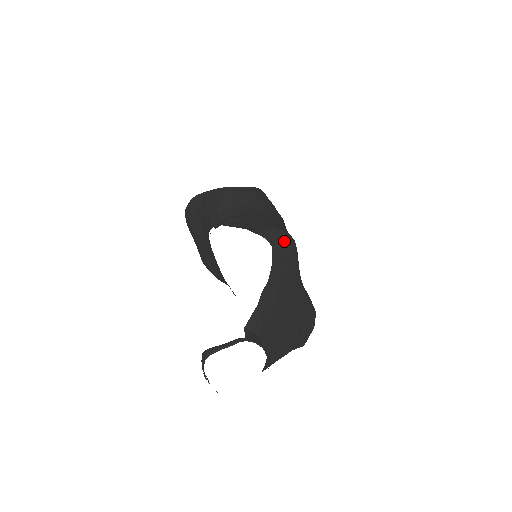
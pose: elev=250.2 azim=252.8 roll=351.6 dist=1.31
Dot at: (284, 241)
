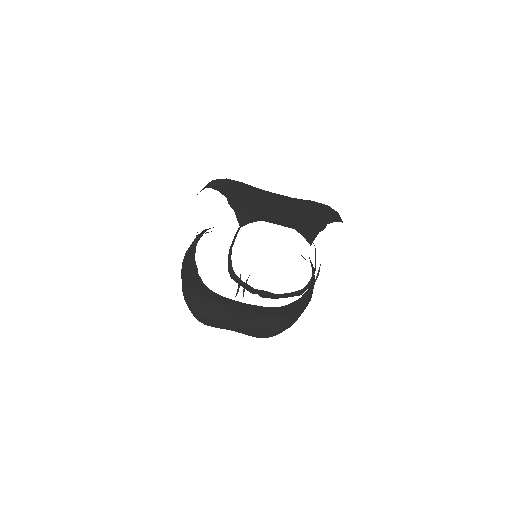
Dot at: (216, 181)
